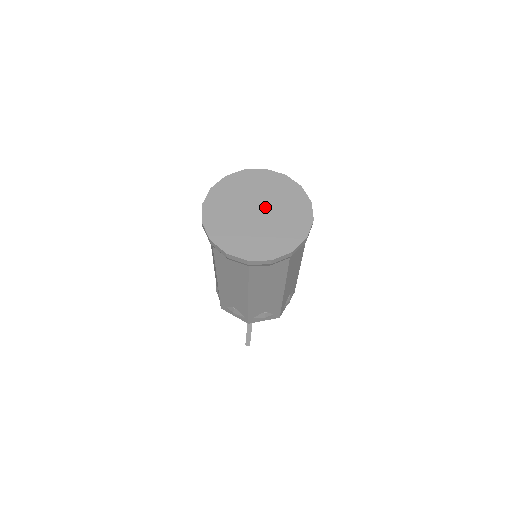
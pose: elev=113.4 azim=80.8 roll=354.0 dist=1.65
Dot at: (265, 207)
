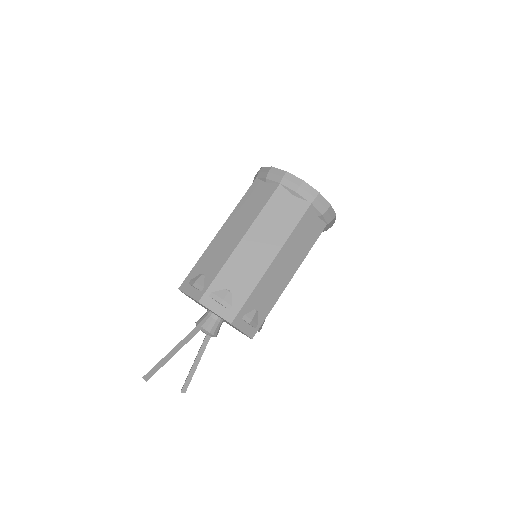
Dot at: occluded
